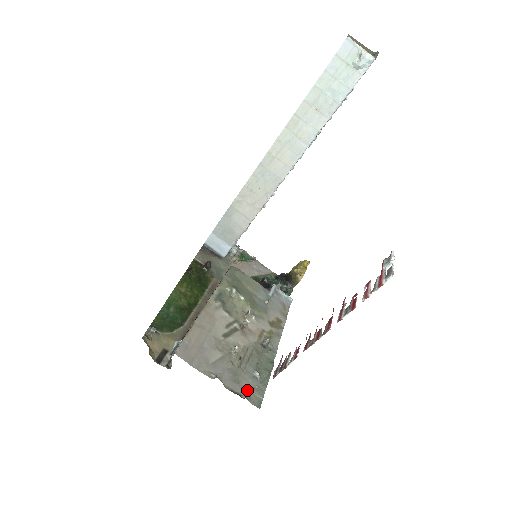
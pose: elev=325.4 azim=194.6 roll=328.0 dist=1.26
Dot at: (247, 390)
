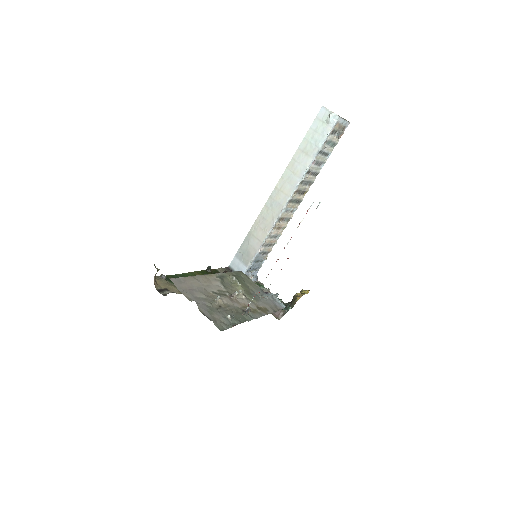
Dot at: (216, 320)
